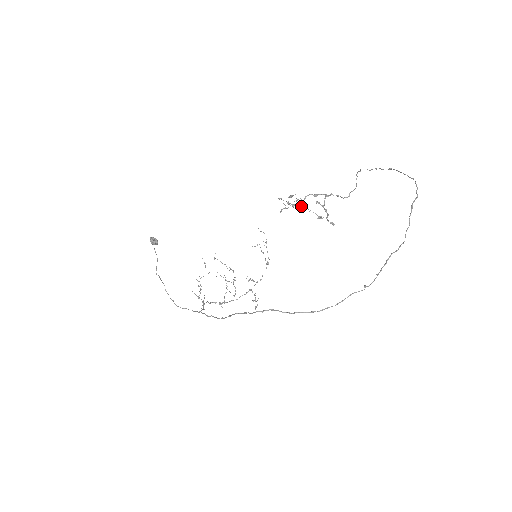
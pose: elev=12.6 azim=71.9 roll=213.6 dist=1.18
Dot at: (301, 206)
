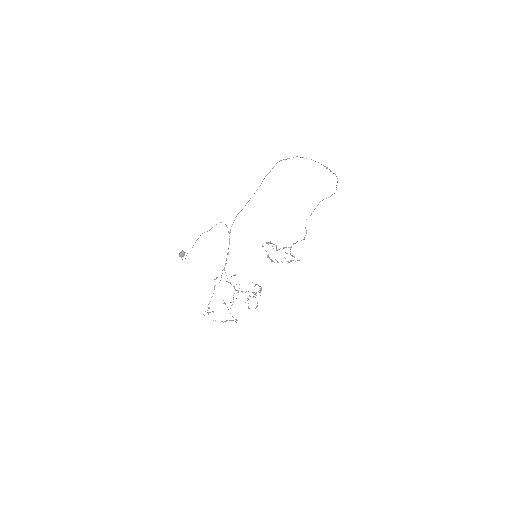
Dot at: occluded
